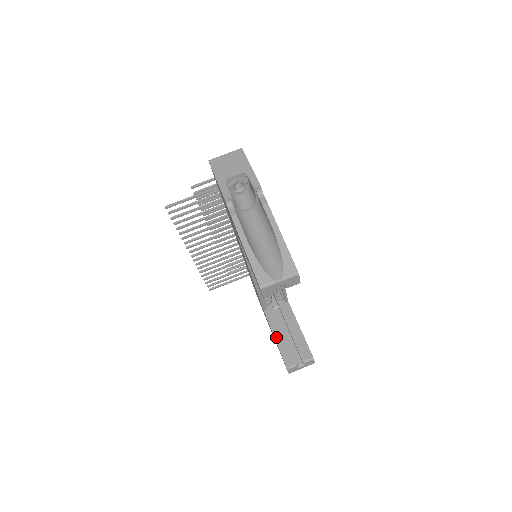
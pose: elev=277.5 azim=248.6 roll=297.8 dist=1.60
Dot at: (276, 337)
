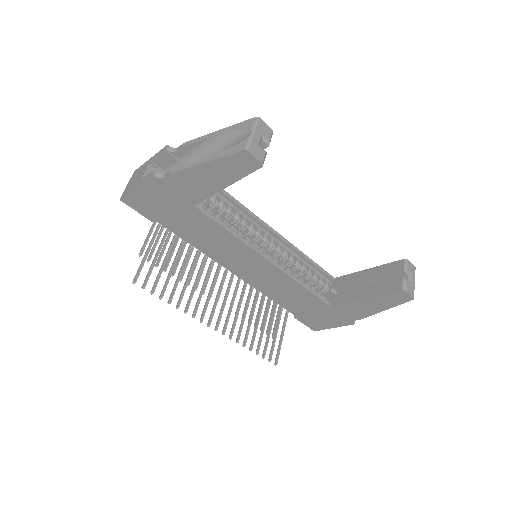
Dot at: (363, 297)
